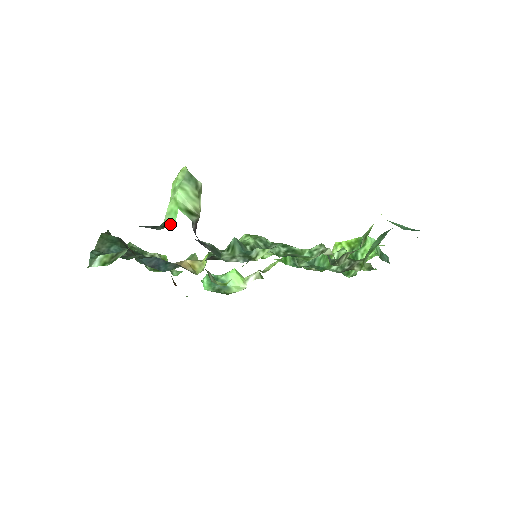
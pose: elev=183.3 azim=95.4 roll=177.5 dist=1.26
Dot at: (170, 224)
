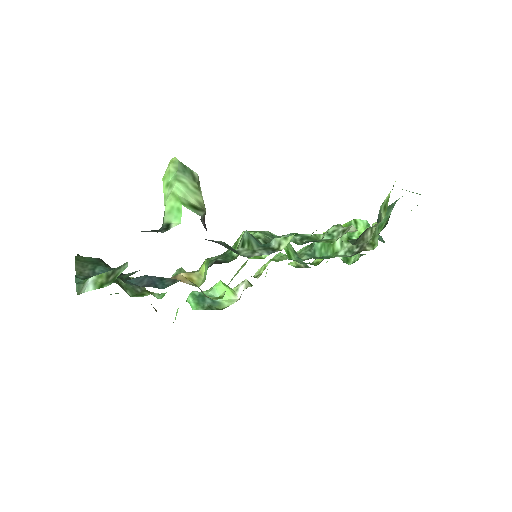
Dot at: (174, 224)
